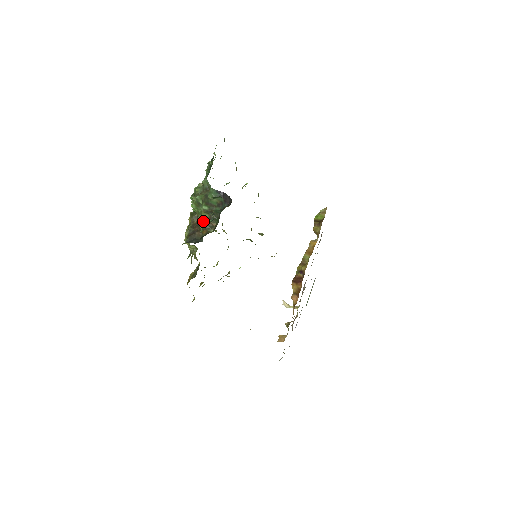
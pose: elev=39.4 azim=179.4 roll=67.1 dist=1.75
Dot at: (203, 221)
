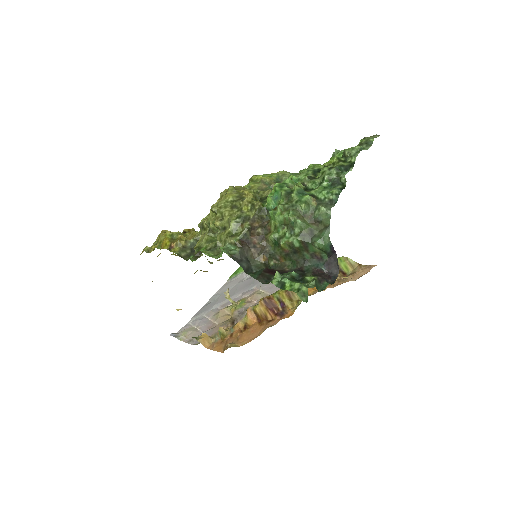
Dot at: (273, 244)
